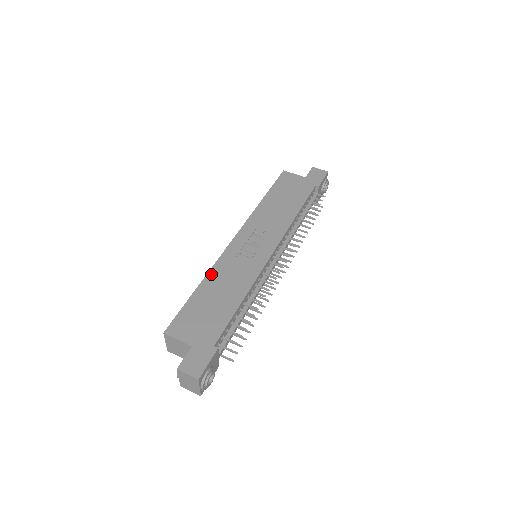
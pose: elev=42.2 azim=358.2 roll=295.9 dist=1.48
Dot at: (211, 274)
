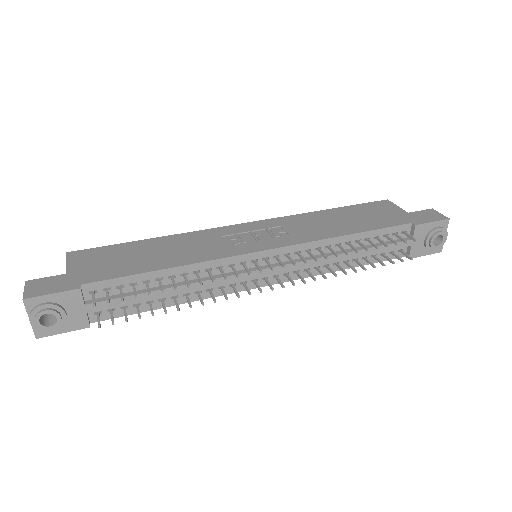
Dot at: (176, 236)
